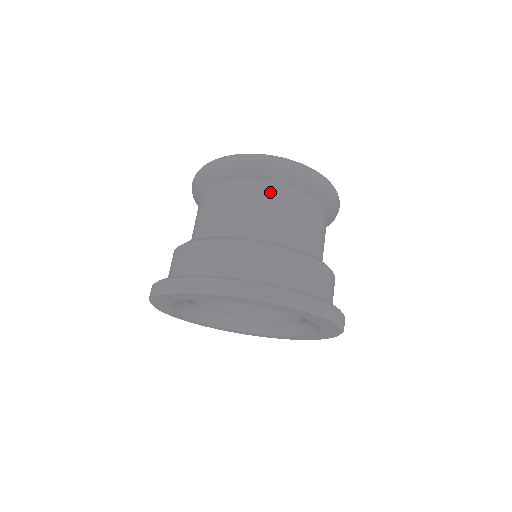
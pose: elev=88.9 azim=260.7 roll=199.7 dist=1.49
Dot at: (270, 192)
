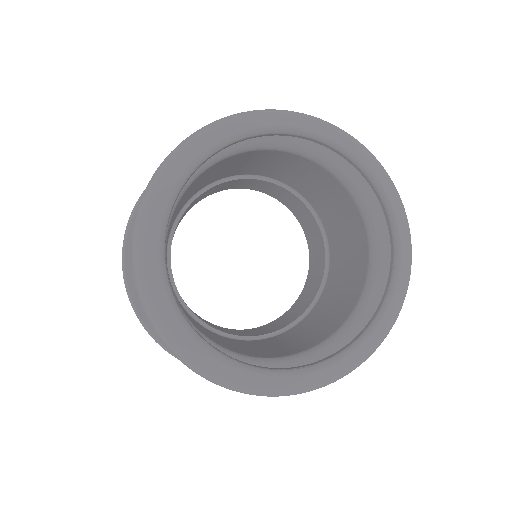
Dot at: occluded
